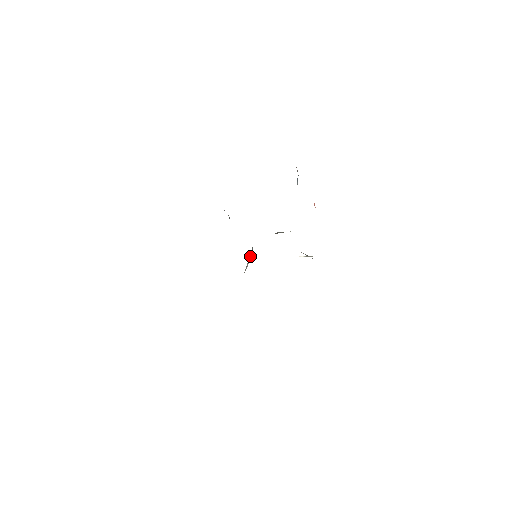
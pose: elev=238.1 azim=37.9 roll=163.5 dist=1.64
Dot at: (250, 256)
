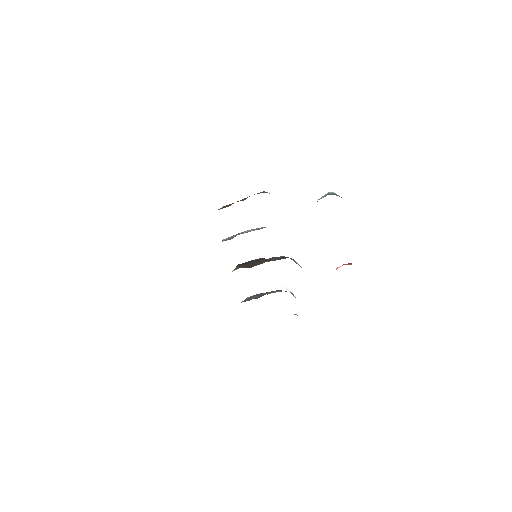
Dot at: occluded
